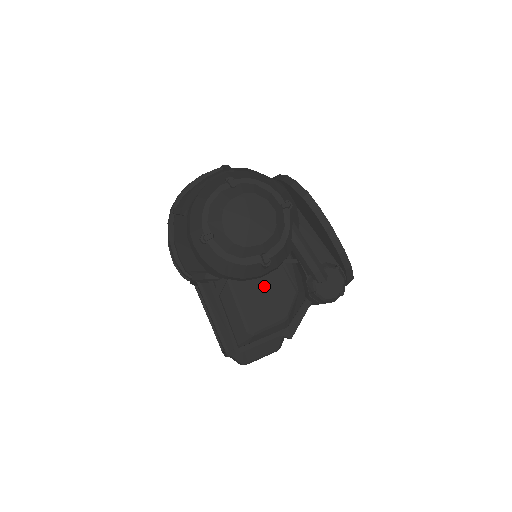
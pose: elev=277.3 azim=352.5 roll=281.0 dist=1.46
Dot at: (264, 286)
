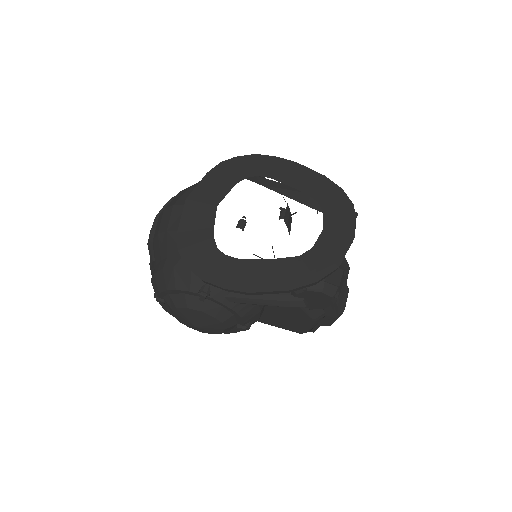
Dot at: (273, 313)
